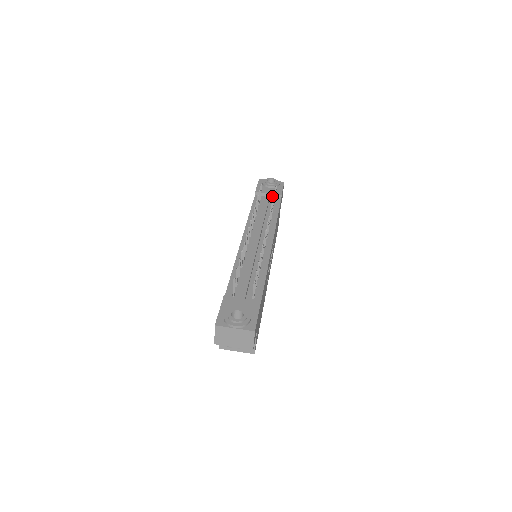
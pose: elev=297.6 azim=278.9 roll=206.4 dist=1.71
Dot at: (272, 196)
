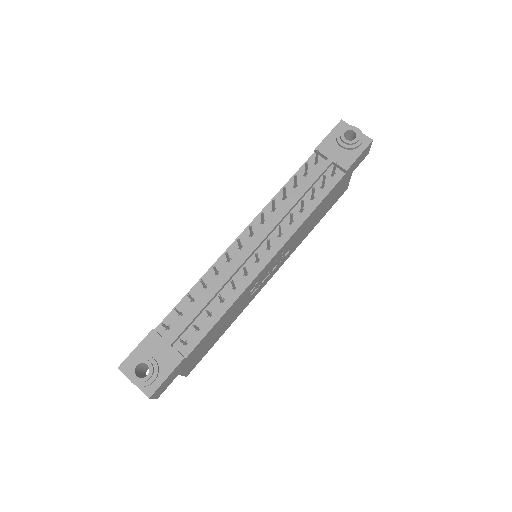
Dot at: occluded
